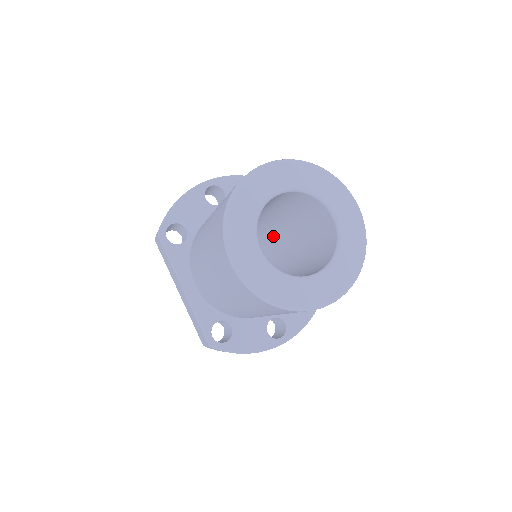
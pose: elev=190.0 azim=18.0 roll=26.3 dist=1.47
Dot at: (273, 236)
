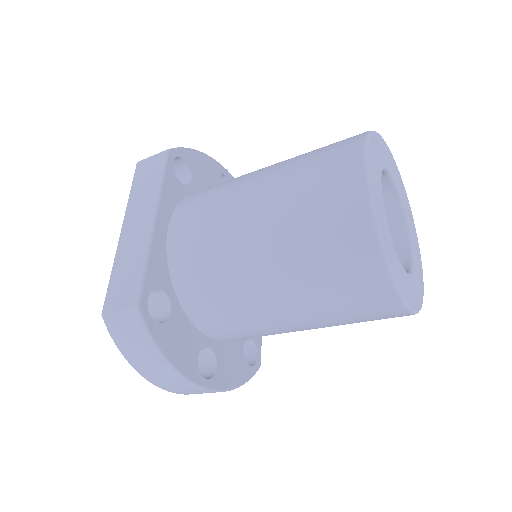
Dot at: occluded
